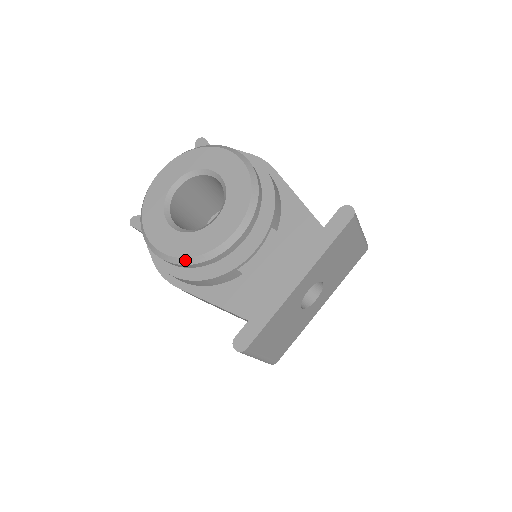
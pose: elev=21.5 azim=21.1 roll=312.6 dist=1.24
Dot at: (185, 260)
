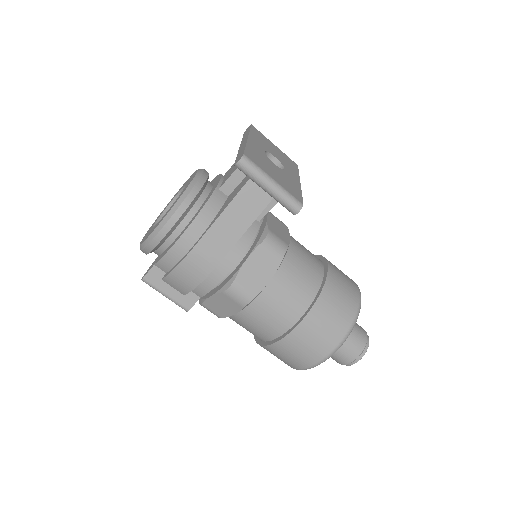
Dot at: (179, 201)
